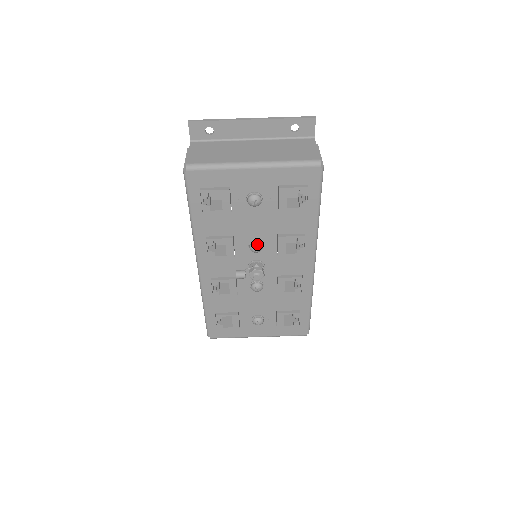
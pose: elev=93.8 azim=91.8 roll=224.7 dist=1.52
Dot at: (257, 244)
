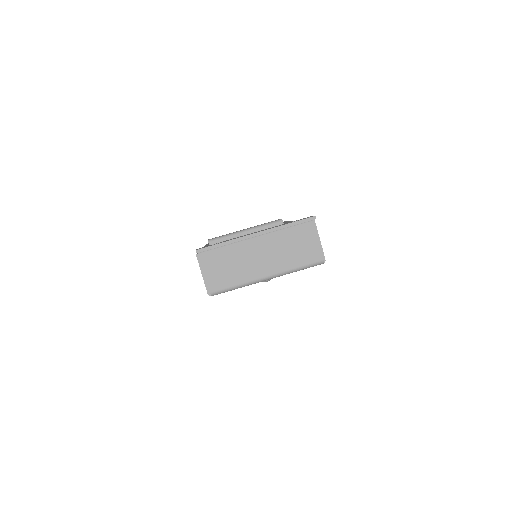
Dot at: occluded
